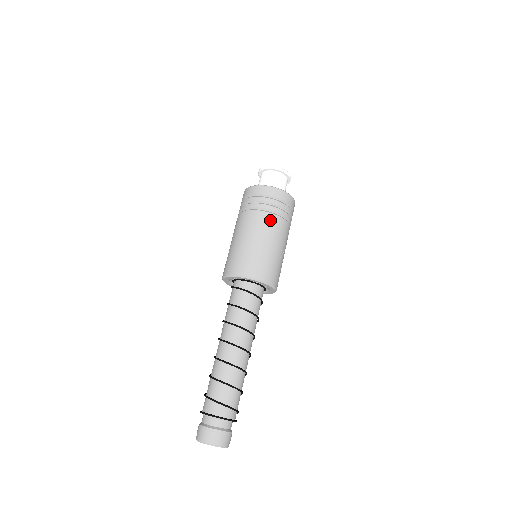
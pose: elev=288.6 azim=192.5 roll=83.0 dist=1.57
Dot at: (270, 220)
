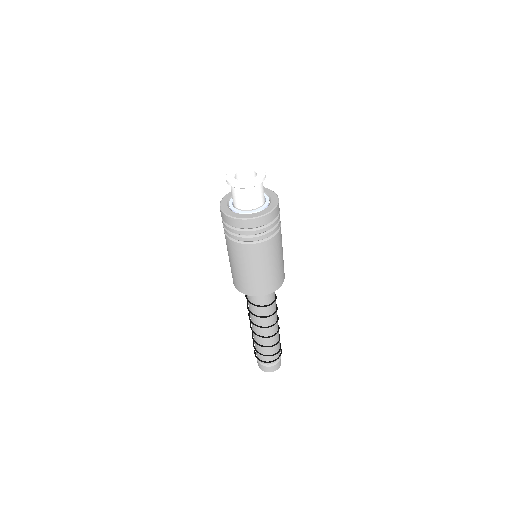
Dot at: (272, 244)
